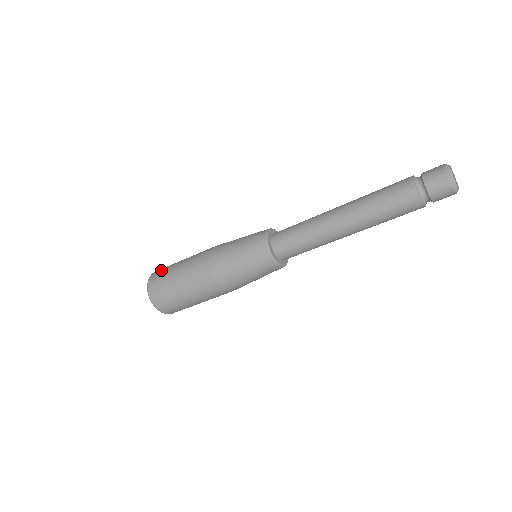
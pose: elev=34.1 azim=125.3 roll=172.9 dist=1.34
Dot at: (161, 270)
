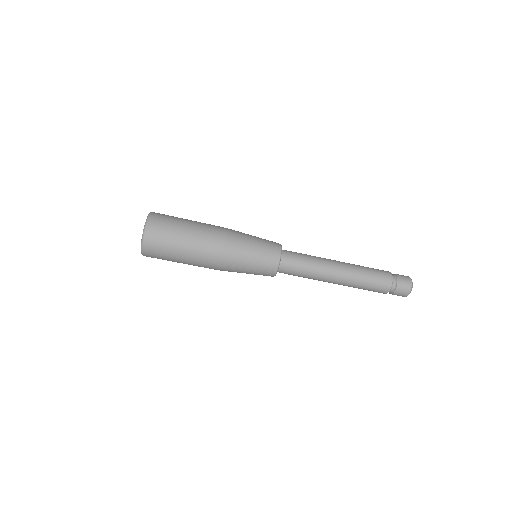
Dot at: occluded
